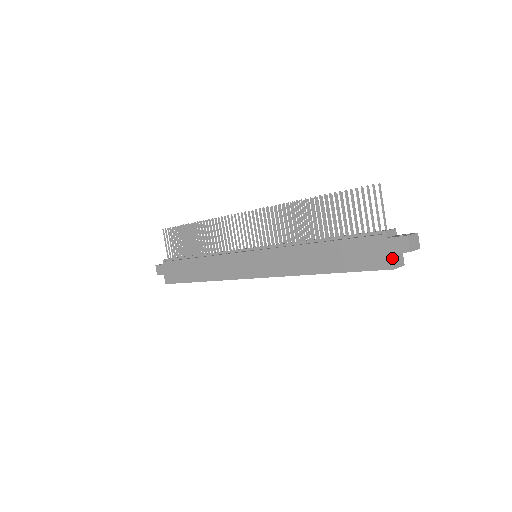
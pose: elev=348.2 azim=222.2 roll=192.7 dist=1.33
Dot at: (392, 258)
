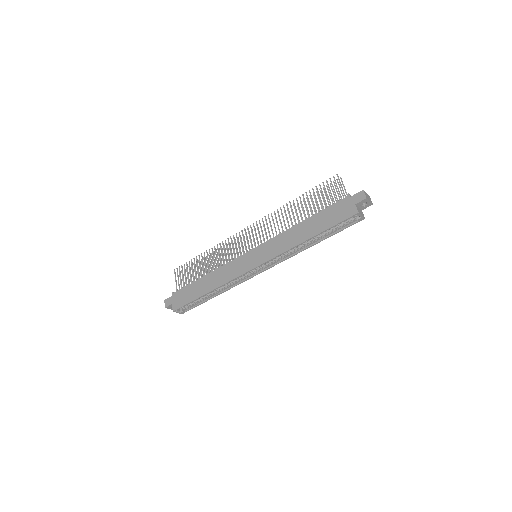
Dot at: (356, 207)
